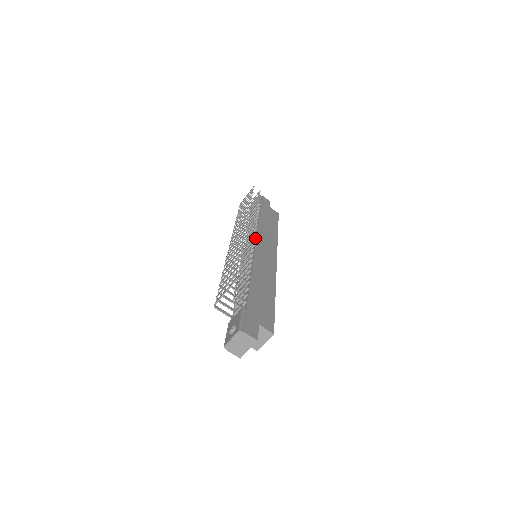
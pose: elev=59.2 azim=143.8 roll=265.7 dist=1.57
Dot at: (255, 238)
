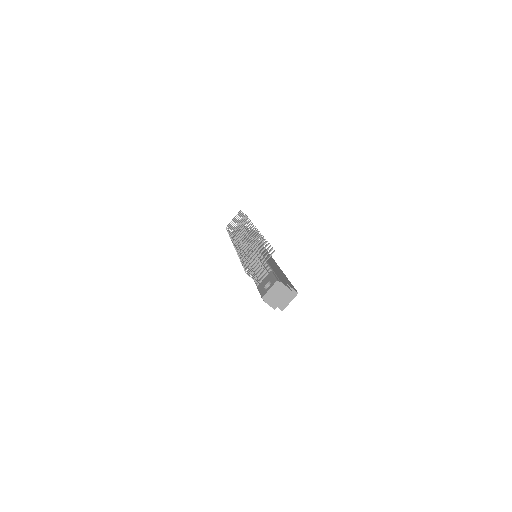
Dot at: occluded
